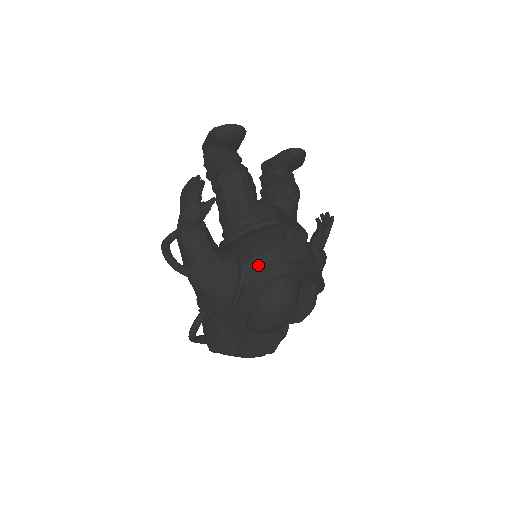
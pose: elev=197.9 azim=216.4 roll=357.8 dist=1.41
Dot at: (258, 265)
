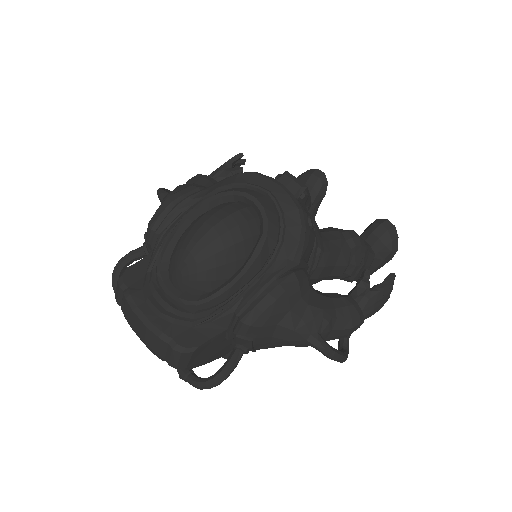
Dot at: (223, 183)
